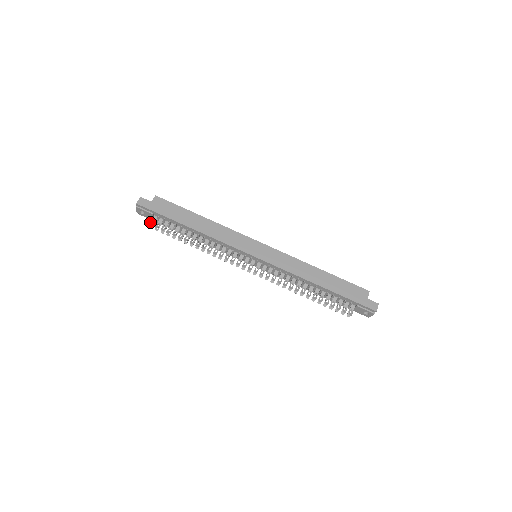
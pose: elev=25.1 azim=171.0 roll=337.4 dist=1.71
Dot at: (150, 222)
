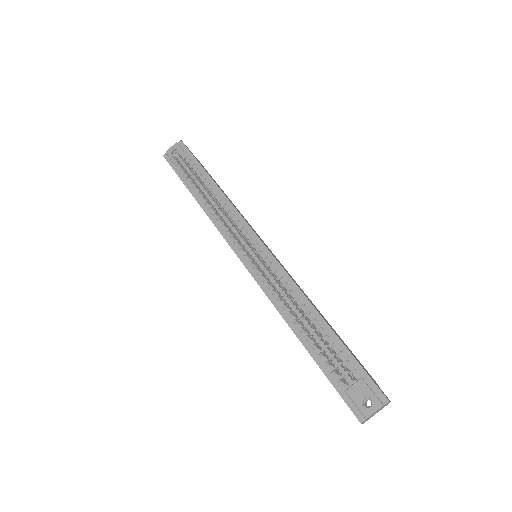
Dot at: (179, 154)
